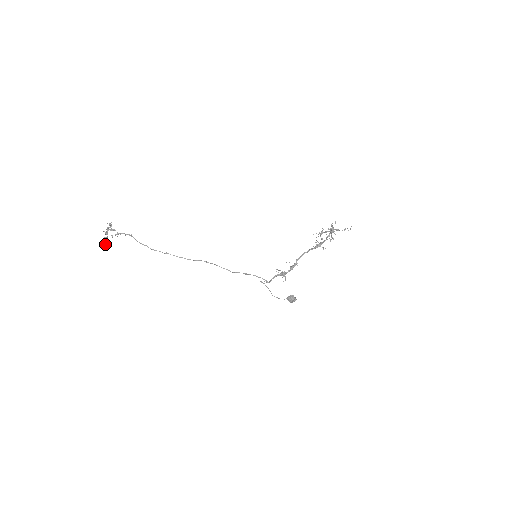
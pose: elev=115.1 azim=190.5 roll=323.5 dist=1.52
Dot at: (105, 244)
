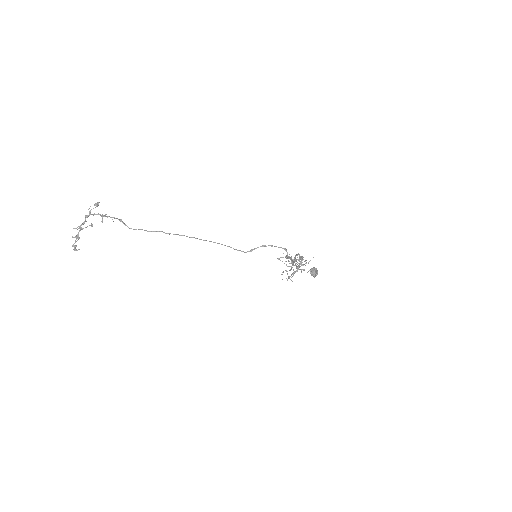
Dot at: (72, 246)
